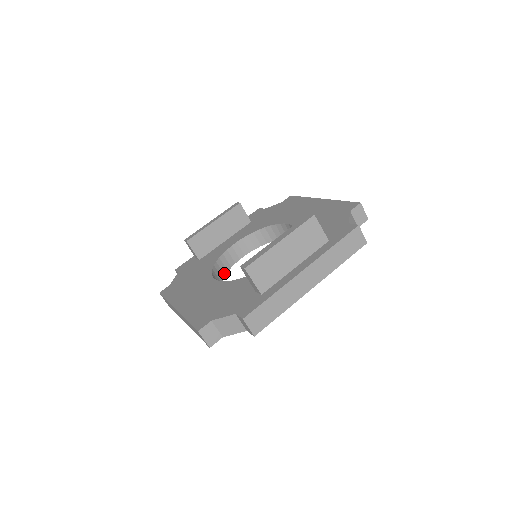
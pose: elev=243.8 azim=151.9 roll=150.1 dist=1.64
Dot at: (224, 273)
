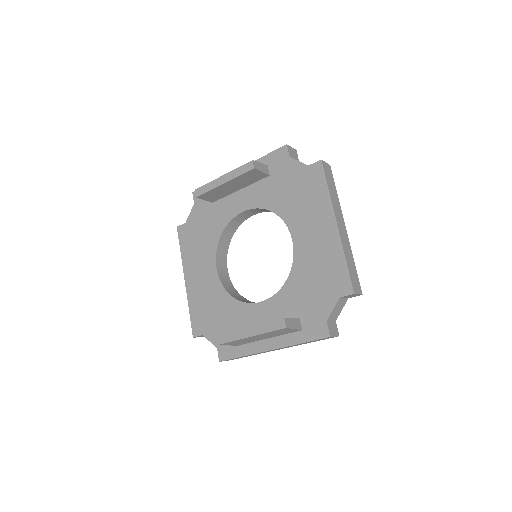
Dot at: (233, 232)
